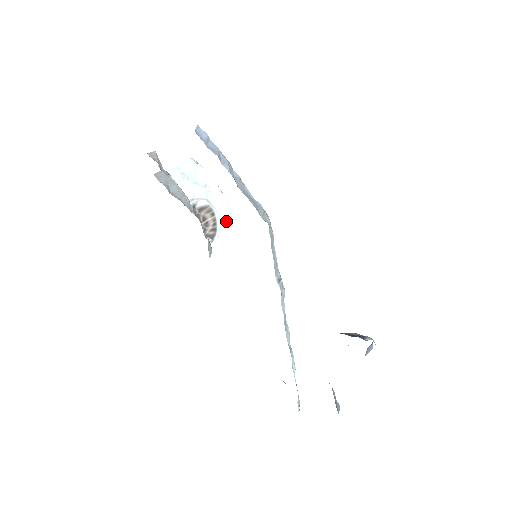
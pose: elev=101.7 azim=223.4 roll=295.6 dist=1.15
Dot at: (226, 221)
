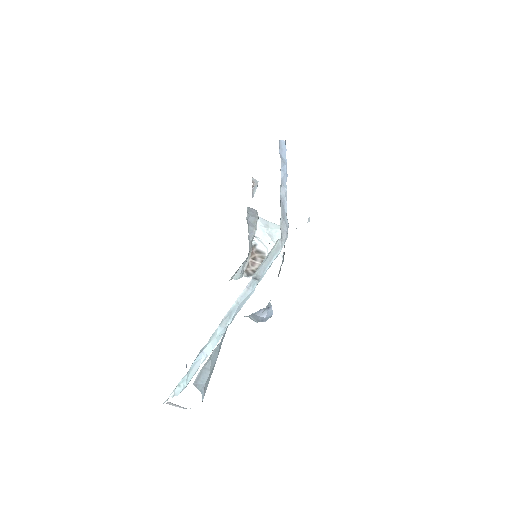
Dot at: (268, 275)
